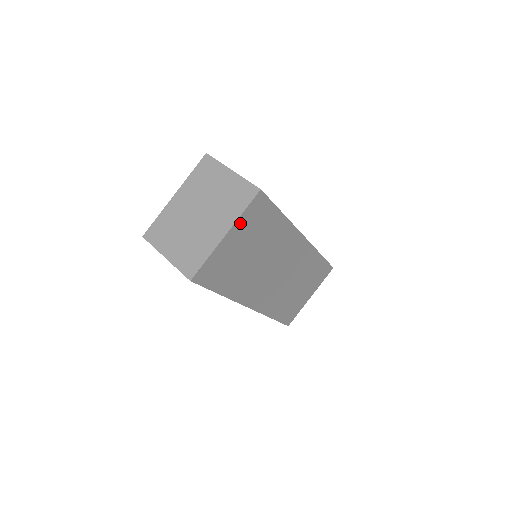
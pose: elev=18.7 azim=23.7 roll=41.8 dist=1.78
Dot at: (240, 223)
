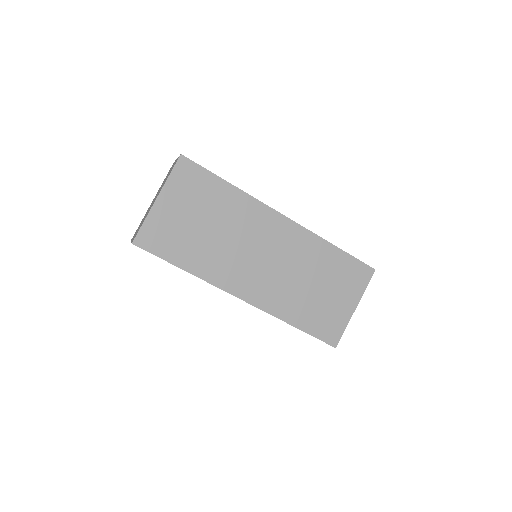
Dot at: (171, 188)
